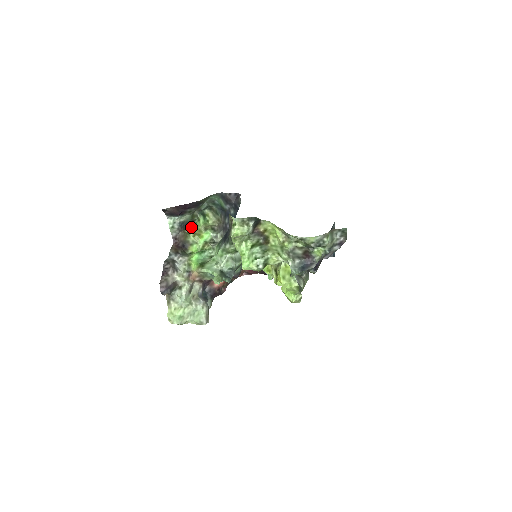
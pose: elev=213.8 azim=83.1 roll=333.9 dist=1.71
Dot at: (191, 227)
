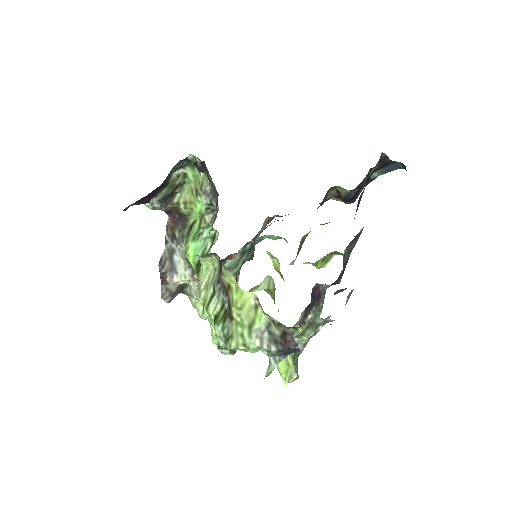
Dot at: (179, 191)
